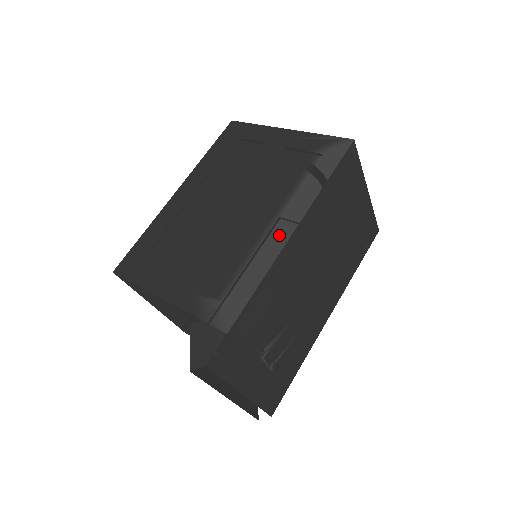
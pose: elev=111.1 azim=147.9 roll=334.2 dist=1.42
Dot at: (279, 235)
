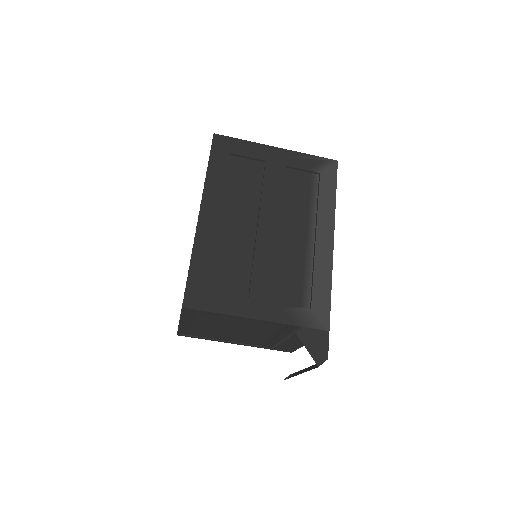
Dot at: (325, 246)
